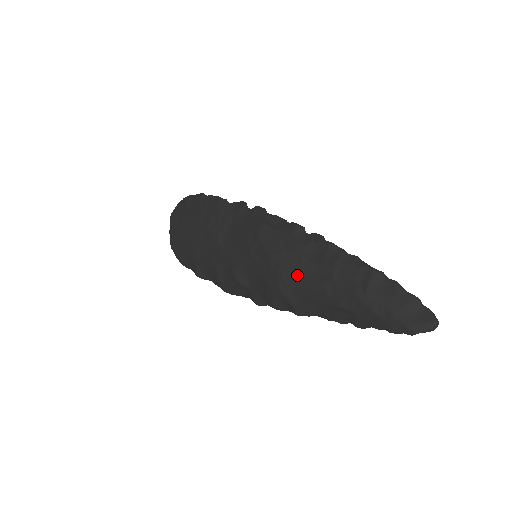
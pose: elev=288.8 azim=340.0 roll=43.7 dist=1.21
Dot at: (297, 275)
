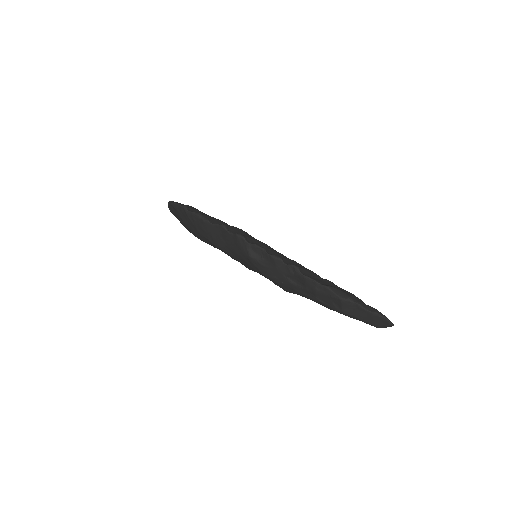
Dot at: (293, 290)
